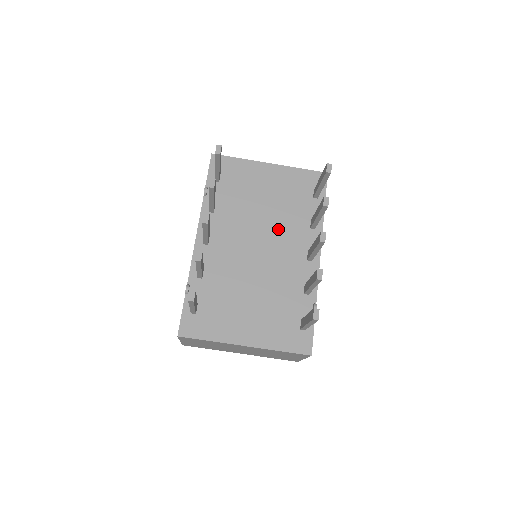
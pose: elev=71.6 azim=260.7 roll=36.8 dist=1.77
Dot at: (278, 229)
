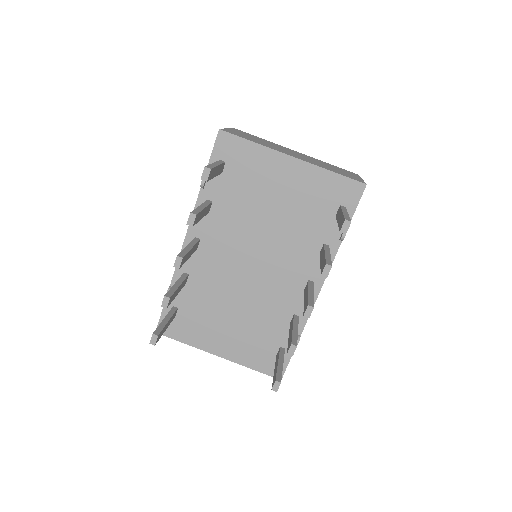
Dot at: (281, 247)
